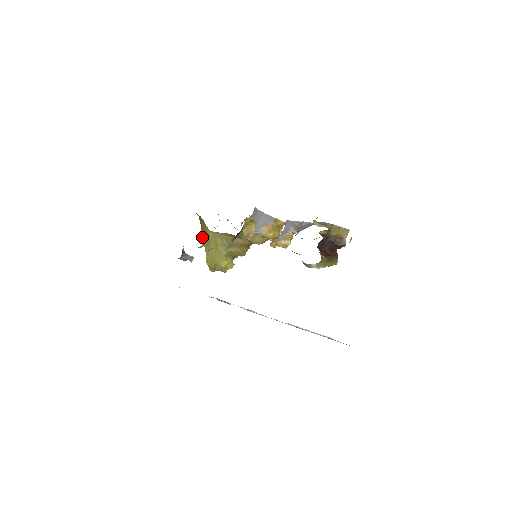
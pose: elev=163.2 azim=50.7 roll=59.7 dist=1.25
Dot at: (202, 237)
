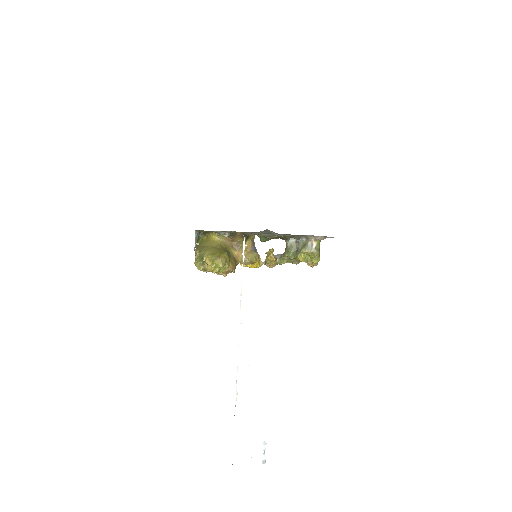
Dot at: (199, 248)
